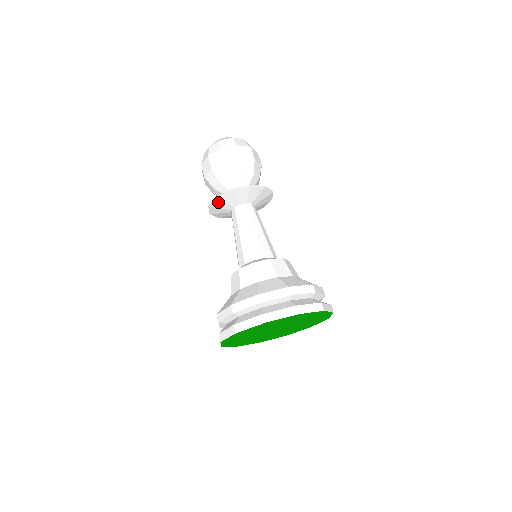
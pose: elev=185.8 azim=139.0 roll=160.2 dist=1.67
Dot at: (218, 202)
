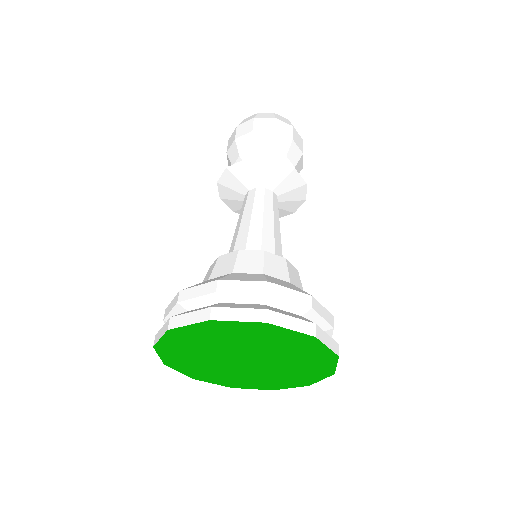
Dot at: (225, 191)
